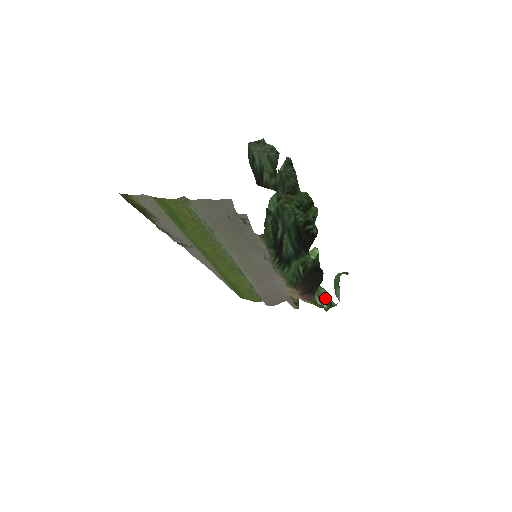
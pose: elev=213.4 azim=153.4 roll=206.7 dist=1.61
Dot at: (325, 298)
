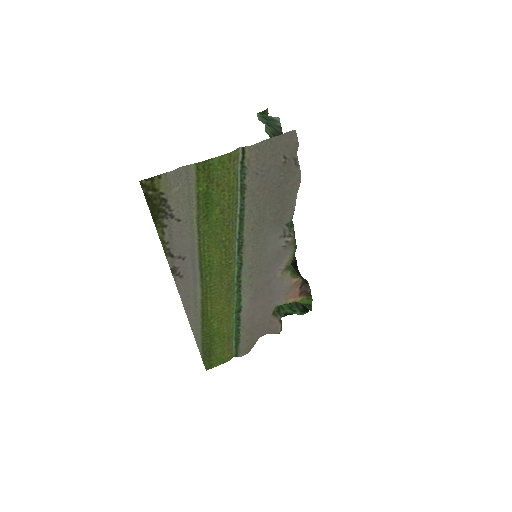
Dot at: occluded
